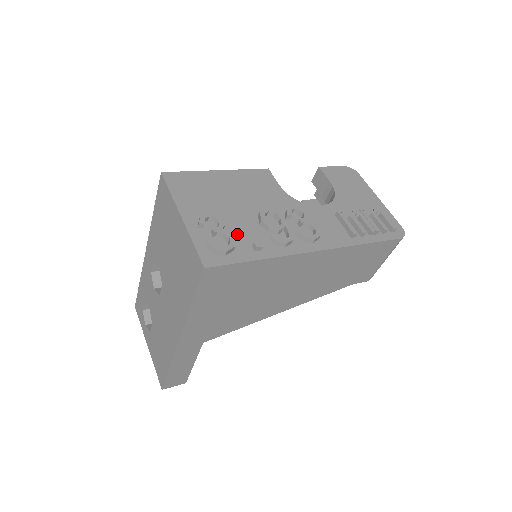
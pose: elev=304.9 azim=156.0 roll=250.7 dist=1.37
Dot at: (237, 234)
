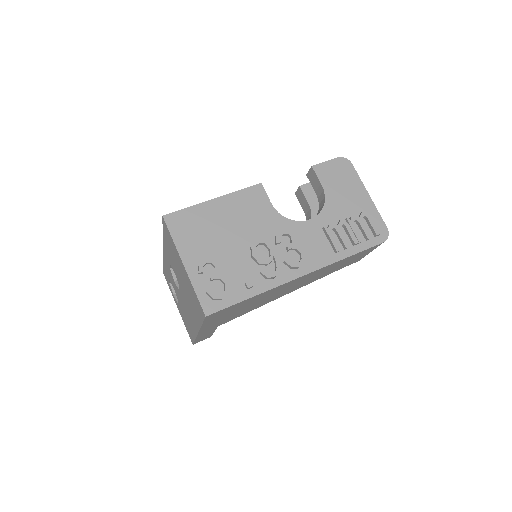
Dot at: (232, 274)
